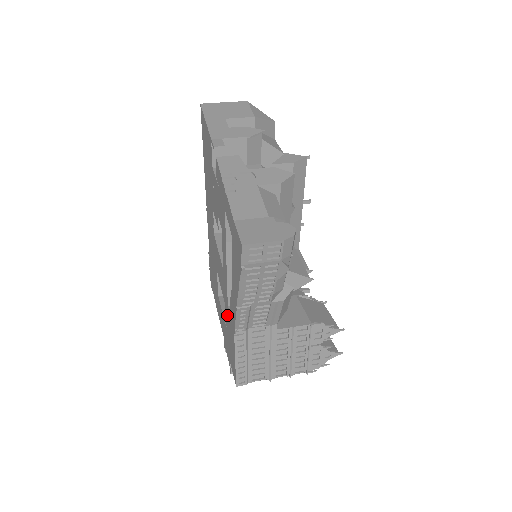
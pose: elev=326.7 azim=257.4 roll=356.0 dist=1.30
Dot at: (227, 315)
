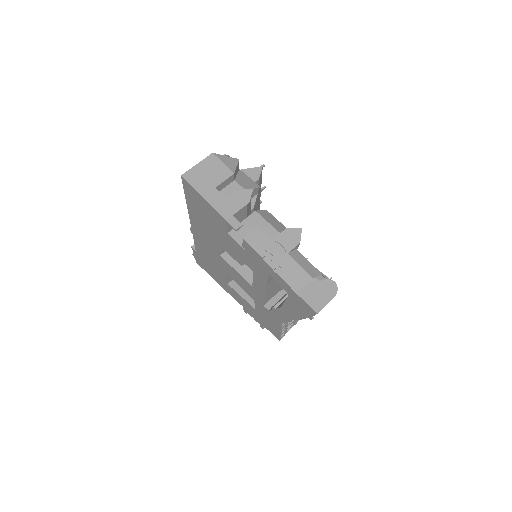
Dot at: (260, 308)
